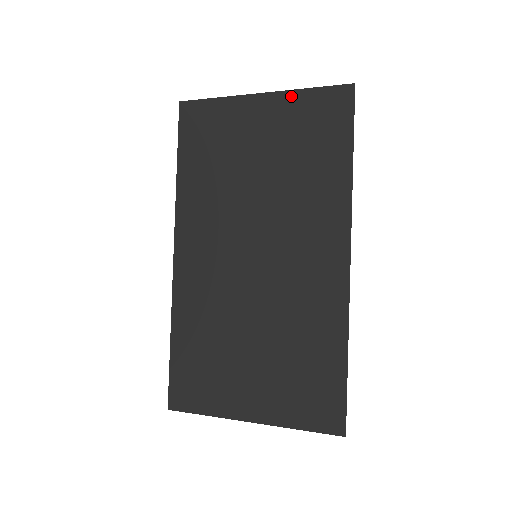
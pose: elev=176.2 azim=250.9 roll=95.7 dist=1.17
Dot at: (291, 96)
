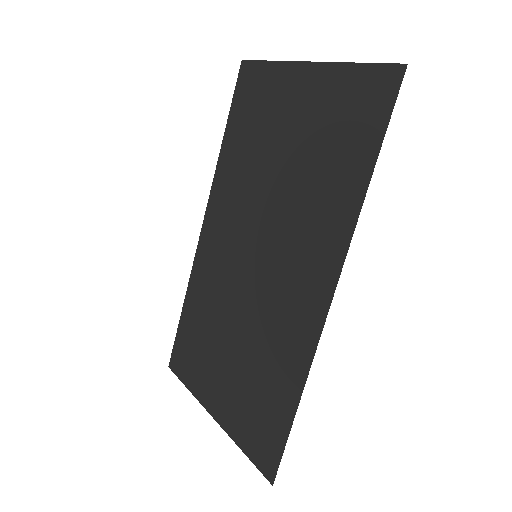
Dot at: (335, 71)
